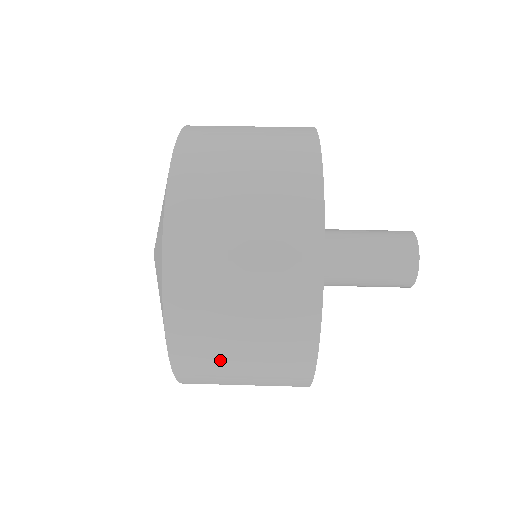
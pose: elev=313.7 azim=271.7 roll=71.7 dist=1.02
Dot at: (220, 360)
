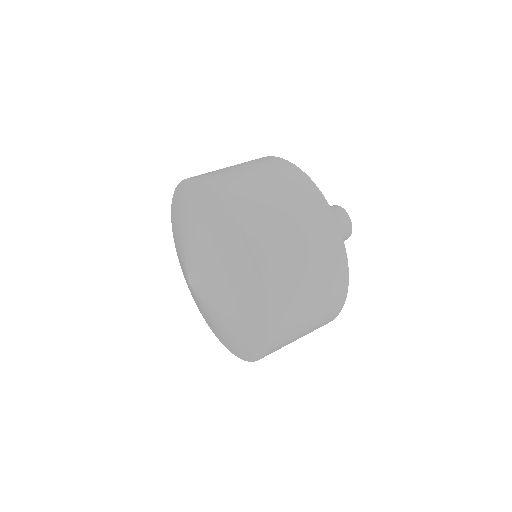
Dot at: (282, 237)
